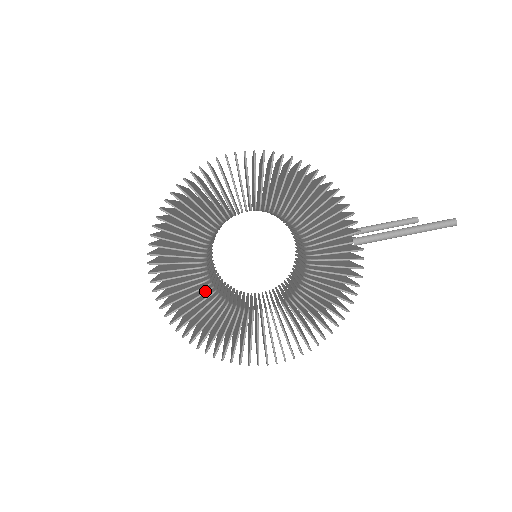
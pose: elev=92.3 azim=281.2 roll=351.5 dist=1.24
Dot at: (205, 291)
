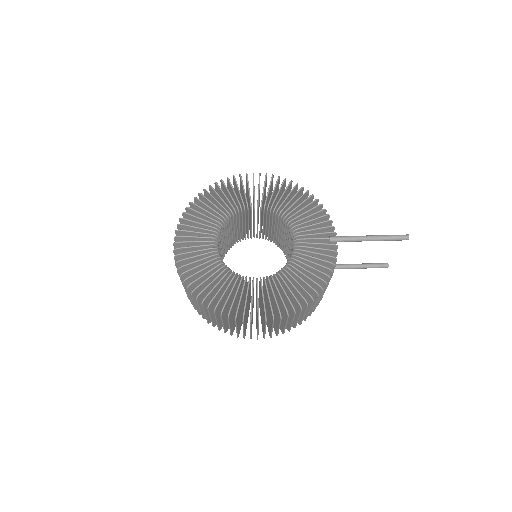
Dot at: (213, 254)
